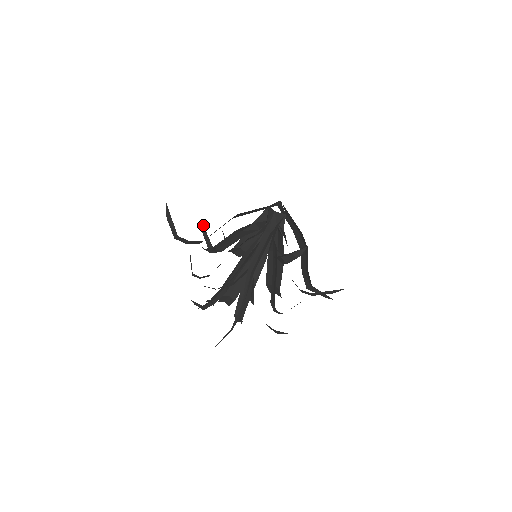
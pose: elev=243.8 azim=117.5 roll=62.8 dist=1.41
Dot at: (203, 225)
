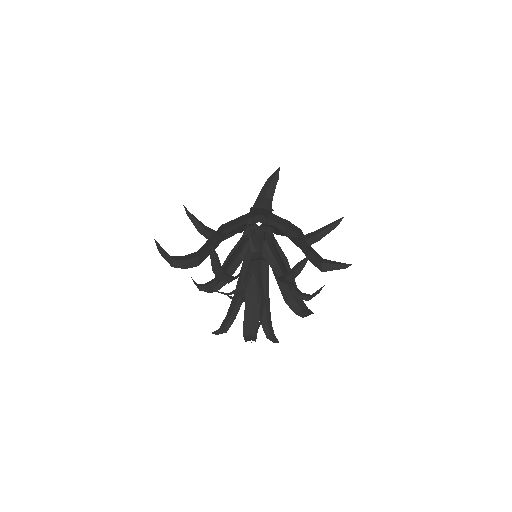
Dot at: (186, 208)
